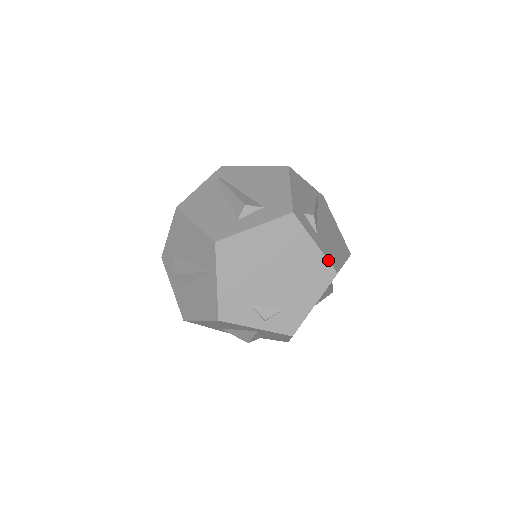
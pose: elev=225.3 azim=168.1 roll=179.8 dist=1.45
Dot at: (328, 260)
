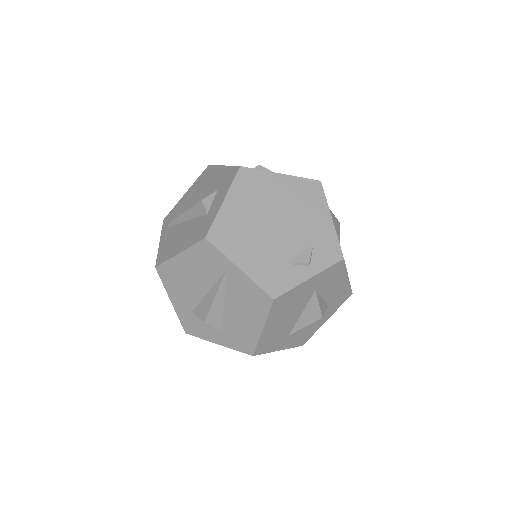
Dot at: (303, 178)
